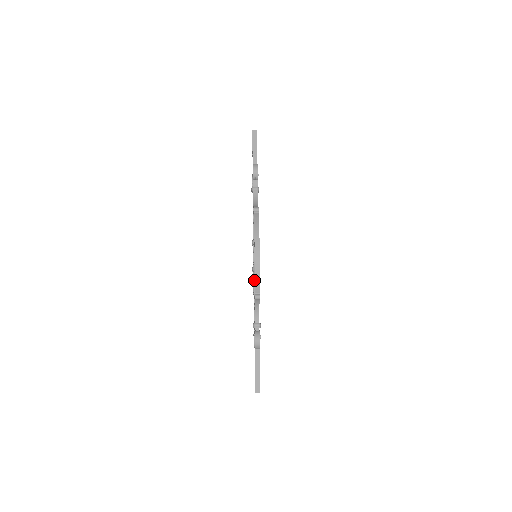
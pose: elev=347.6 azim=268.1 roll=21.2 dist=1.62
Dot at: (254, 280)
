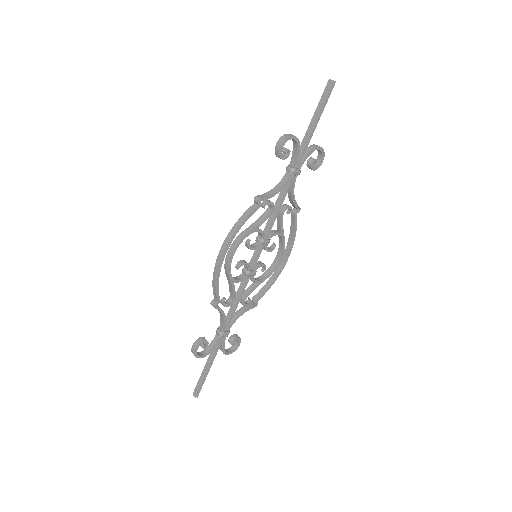
Dot at: (228, 283)
